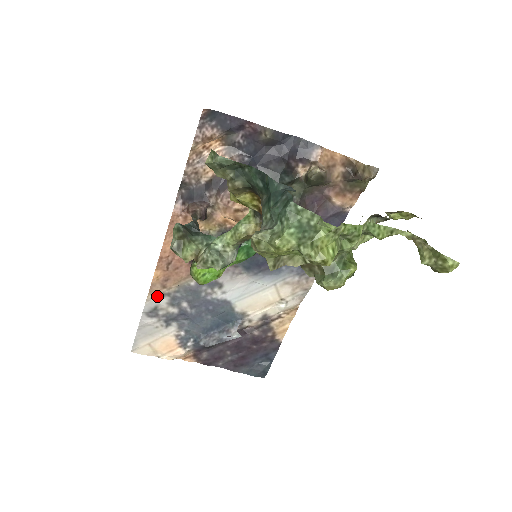
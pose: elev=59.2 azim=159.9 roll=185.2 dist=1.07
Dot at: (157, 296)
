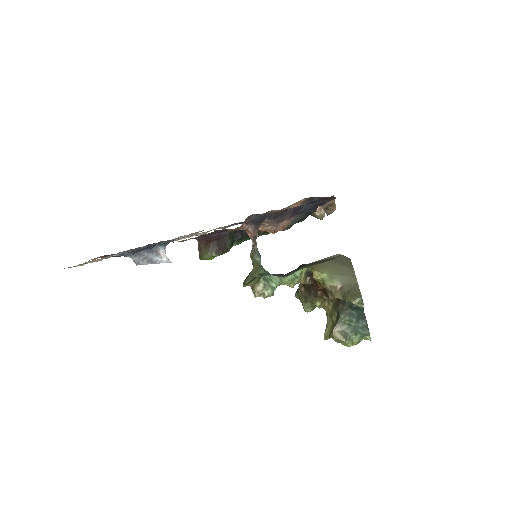
Dot at: occluded
